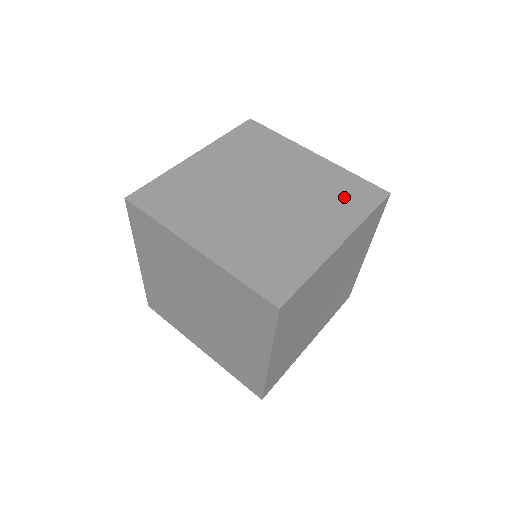
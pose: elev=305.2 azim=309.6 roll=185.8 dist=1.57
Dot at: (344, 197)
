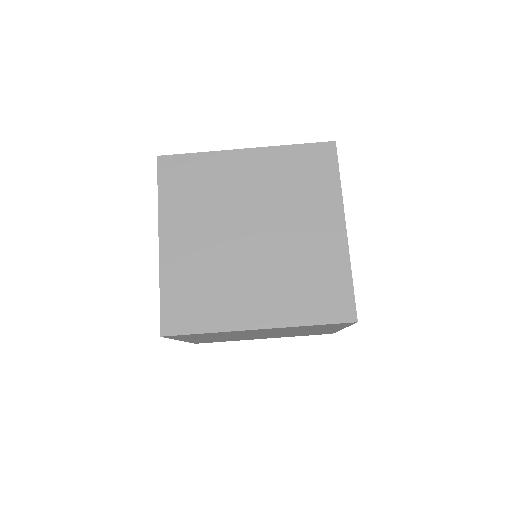
Dot at: (308, 178)
